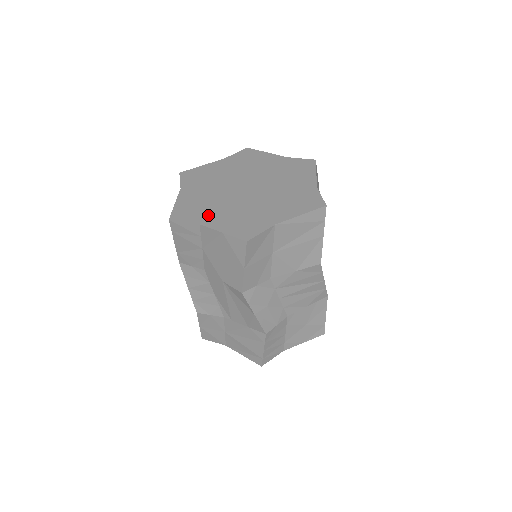
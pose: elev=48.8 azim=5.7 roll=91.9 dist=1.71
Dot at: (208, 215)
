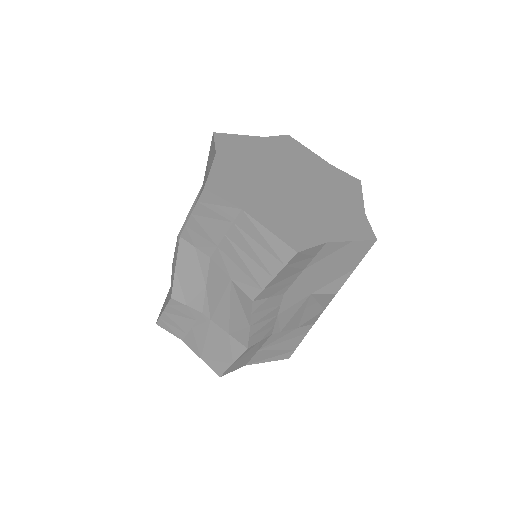
Dot at: (316, 229)
